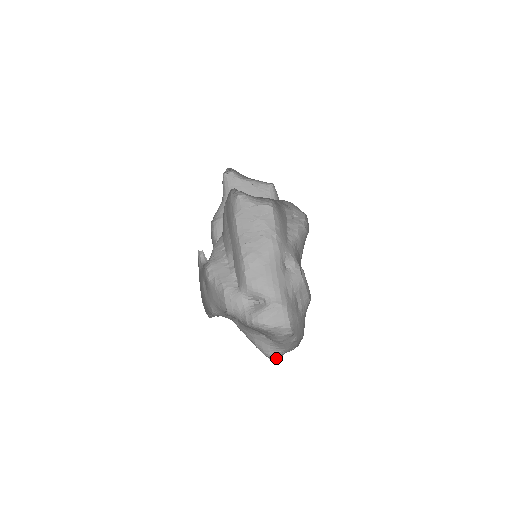
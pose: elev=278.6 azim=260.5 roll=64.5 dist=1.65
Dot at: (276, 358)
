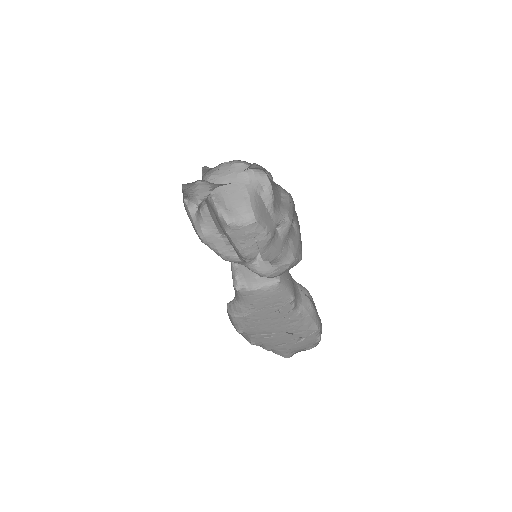
Dot at: occluded
